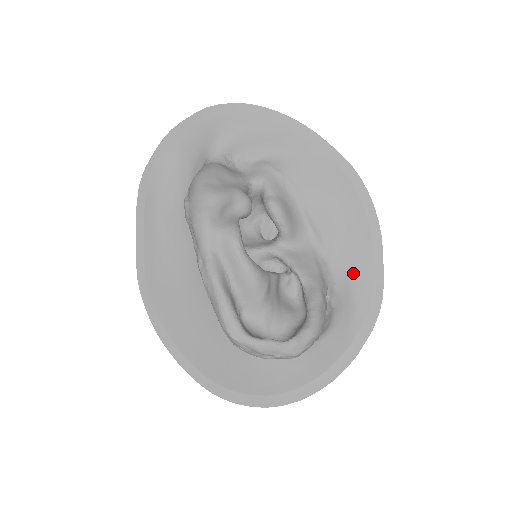
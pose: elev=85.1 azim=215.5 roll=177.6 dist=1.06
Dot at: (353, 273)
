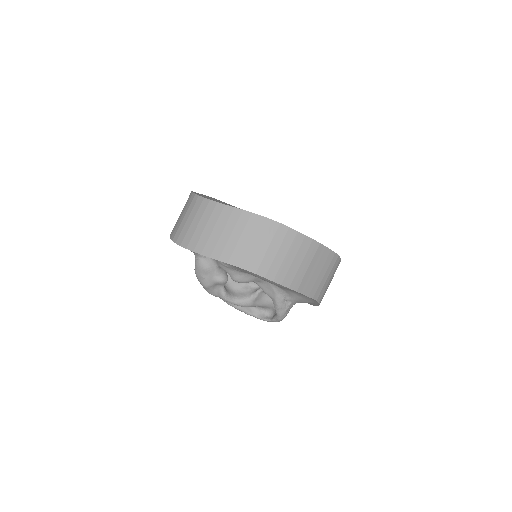
Dot at: (294, 292)
